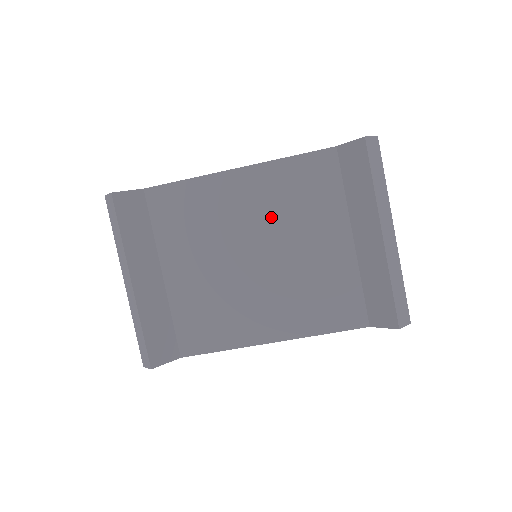
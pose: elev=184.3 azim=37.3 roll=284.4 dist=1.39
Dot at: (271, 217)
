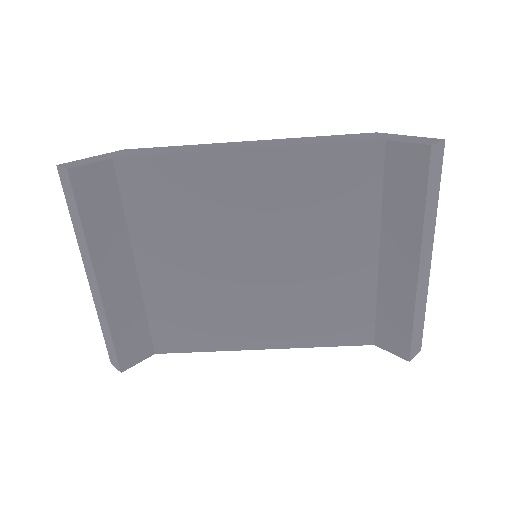
Dot at: (283, 217)
